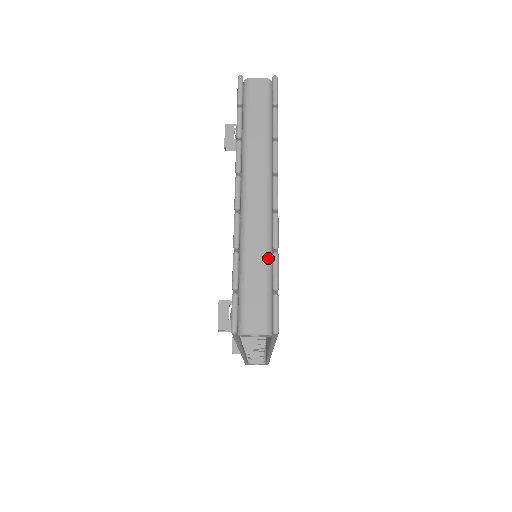
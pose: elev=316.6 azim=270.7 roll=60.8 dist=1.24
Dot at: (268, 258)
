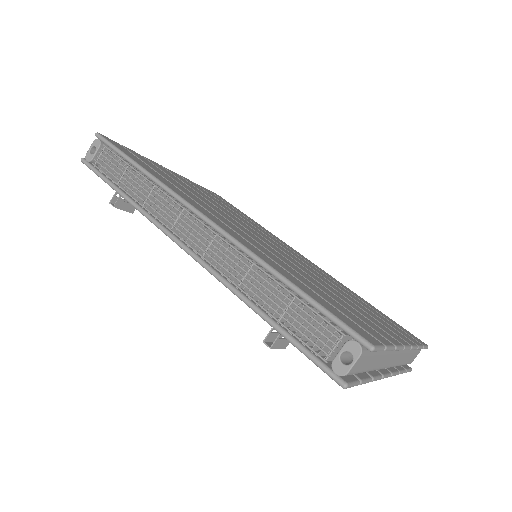
Dot at: (411, 350)
